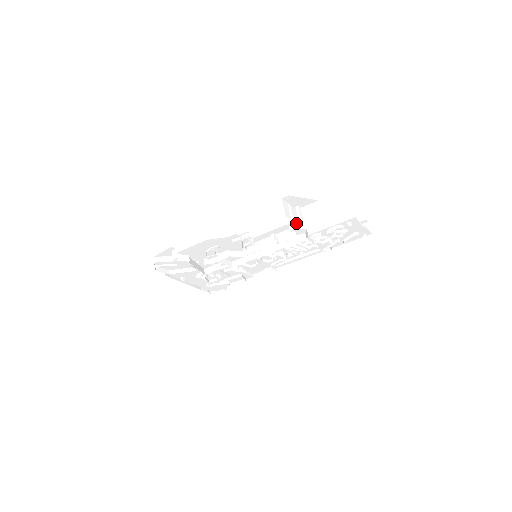
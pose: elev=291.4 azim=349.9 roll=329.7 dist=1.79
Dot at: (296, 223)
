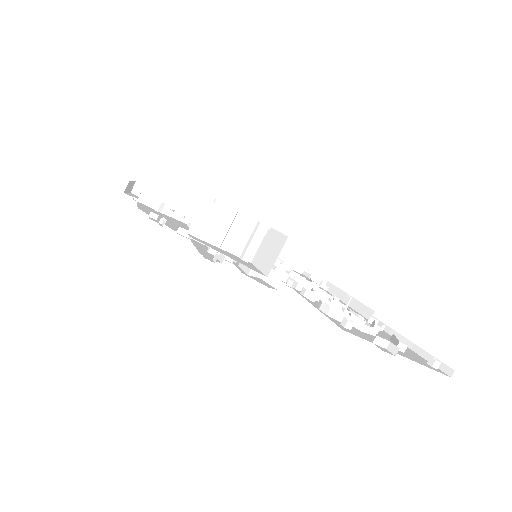
Dot at: (238, 253)
